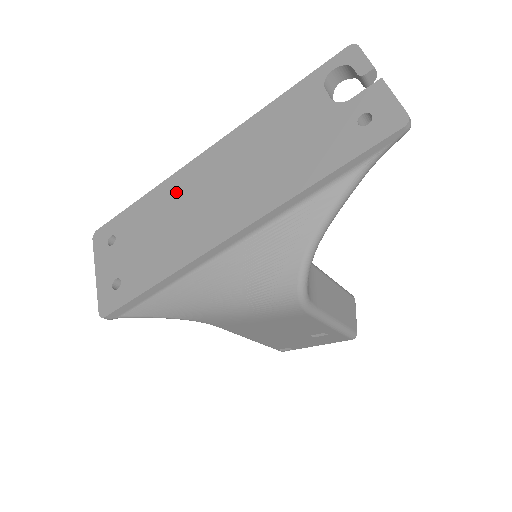
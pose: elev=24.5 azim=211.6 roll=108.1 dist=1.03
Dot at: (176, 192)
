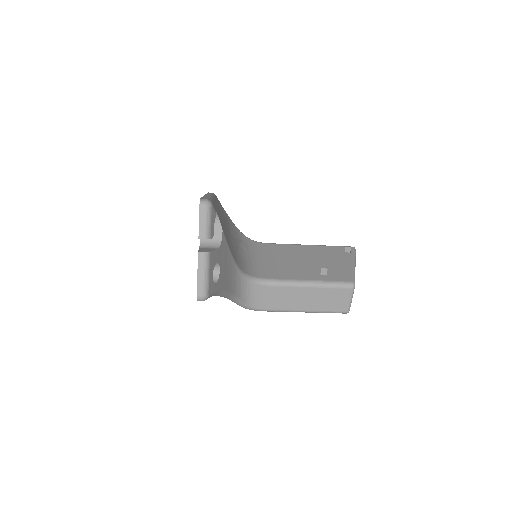
Dot at: occluded
